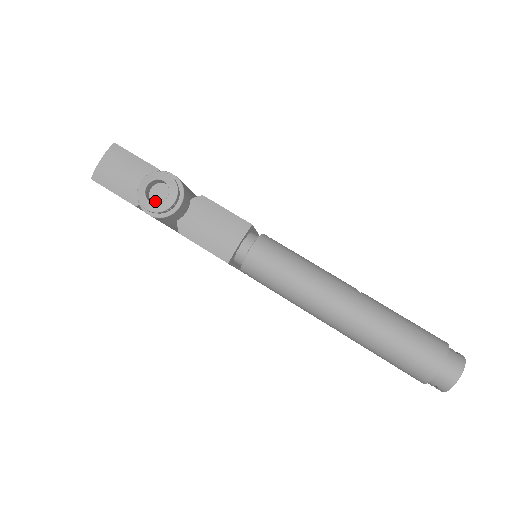
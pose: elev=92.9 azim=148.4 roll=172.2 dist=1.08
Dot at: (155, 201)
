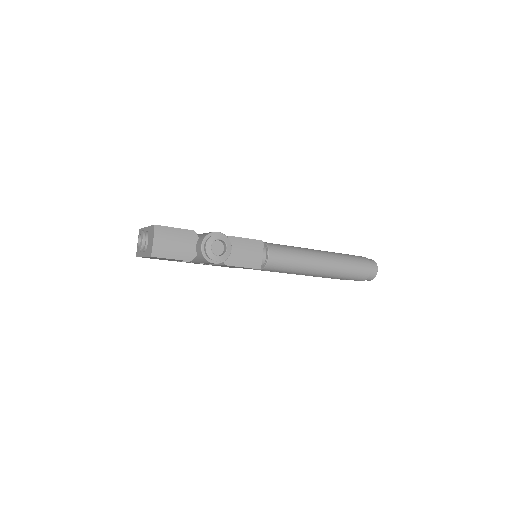
Dot at: (215, 253)
